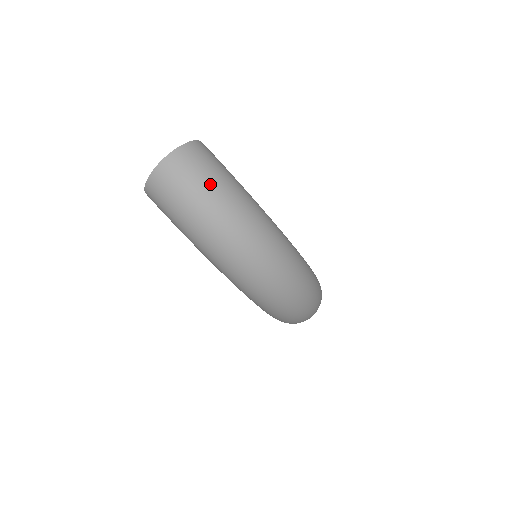
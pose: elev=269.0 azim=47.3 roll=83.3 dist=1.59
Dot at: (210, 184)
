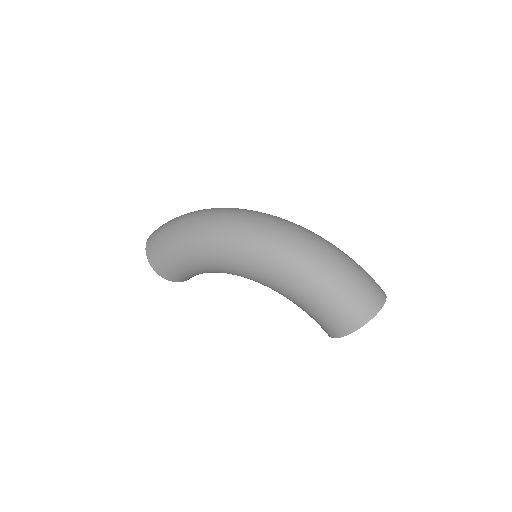
Dot at: occluded
